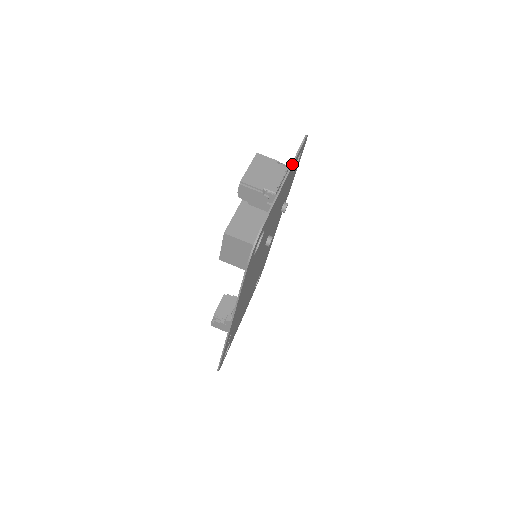
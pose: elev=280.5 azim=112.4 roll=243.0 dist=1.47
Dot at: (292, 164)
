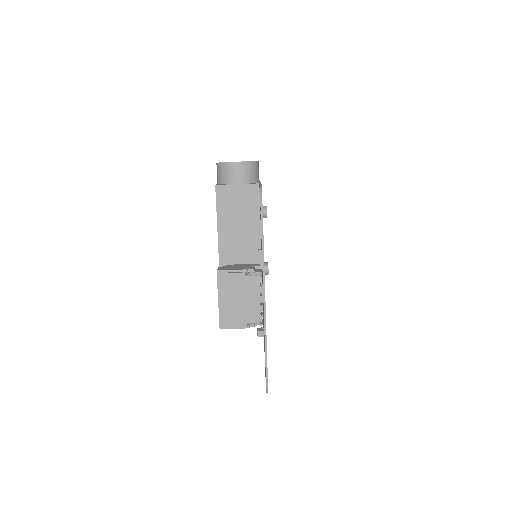
Dot at: (263, 276)
